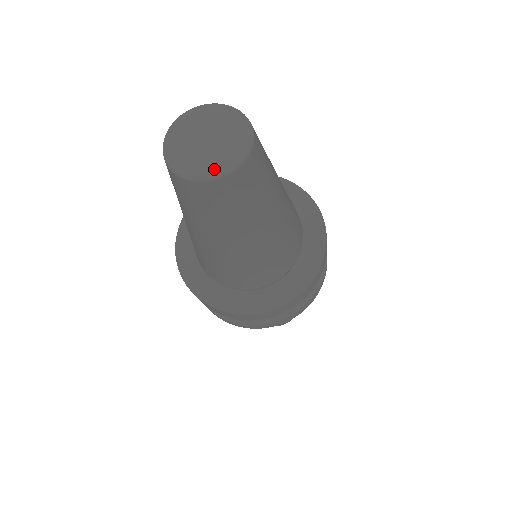
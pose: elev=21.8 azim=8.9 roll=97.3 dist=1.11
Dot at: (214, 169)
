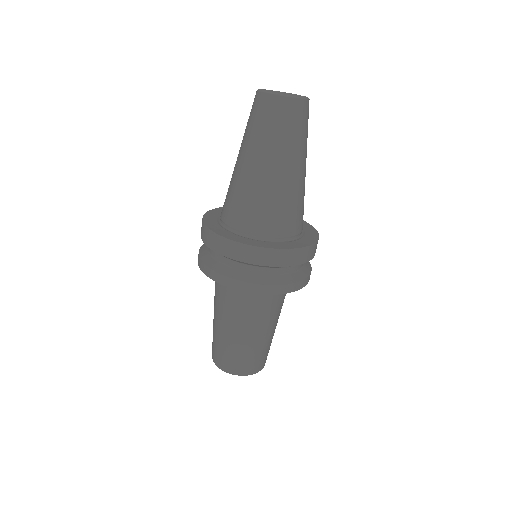
Dot at: (294, 96)
